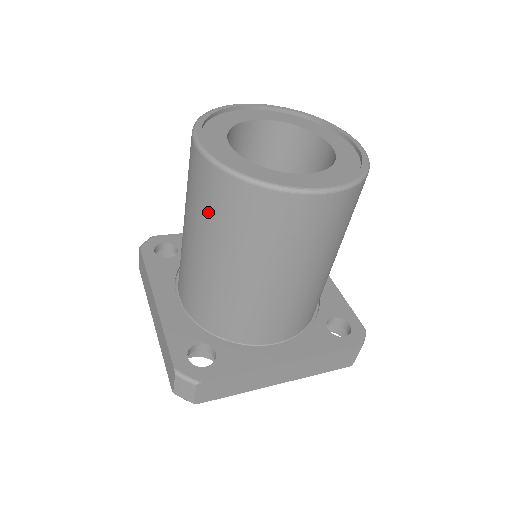
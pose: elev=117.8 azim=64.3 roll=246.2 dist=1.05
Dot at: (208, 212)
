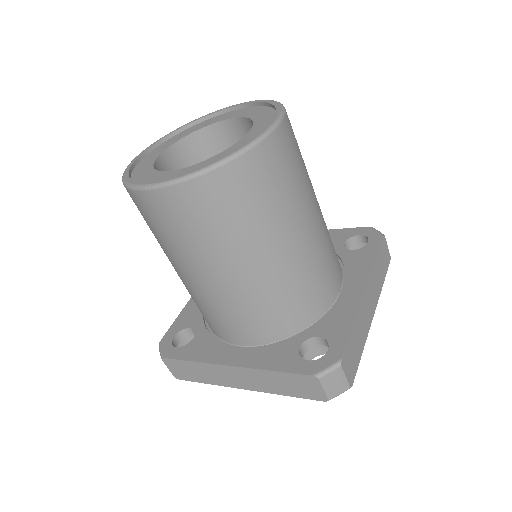
Dot at: occluded
